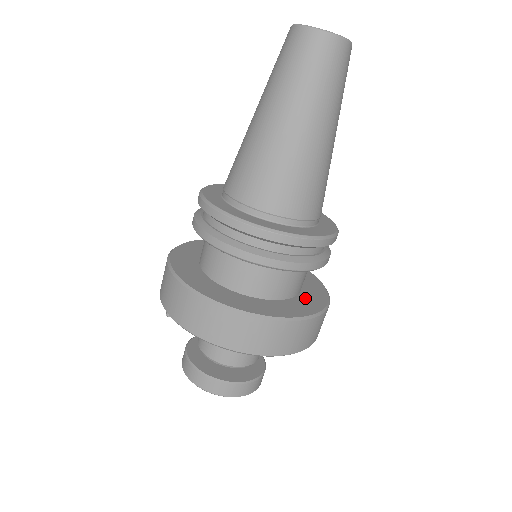
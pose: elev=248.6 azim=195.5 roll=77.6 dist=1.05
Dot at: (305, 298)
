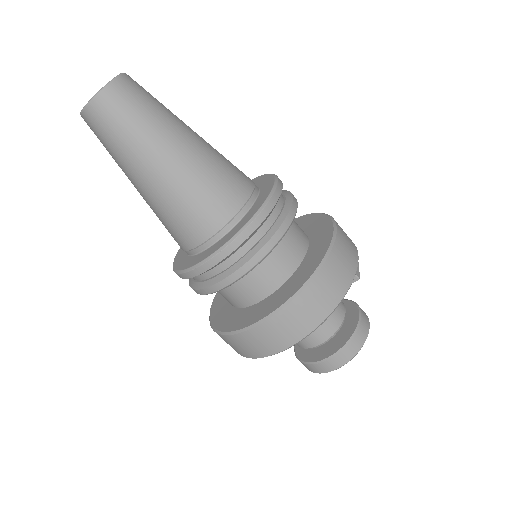
Dot at: (301, 270)
